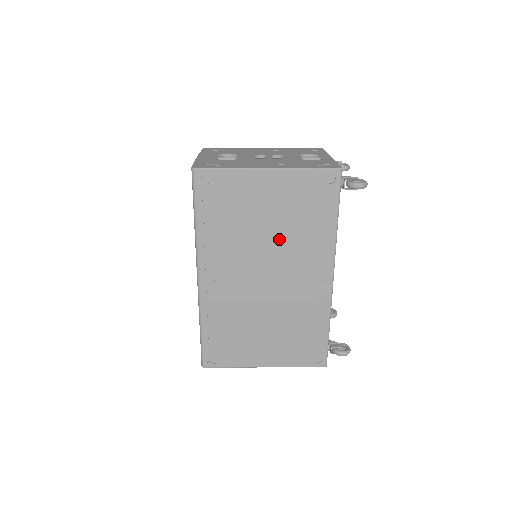
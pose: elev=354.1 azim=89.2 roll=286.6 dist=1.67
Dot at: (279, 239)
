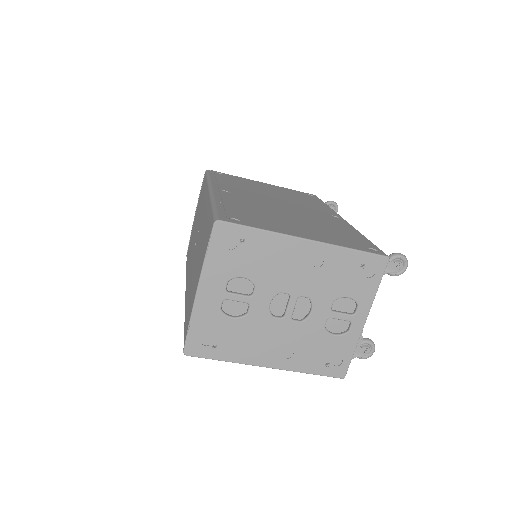
Dot at: (284, 198)
